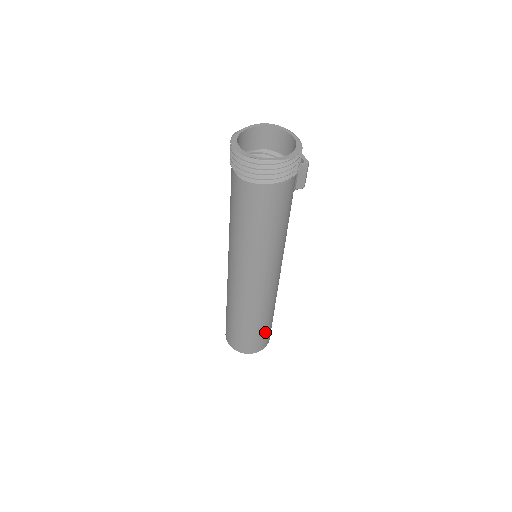
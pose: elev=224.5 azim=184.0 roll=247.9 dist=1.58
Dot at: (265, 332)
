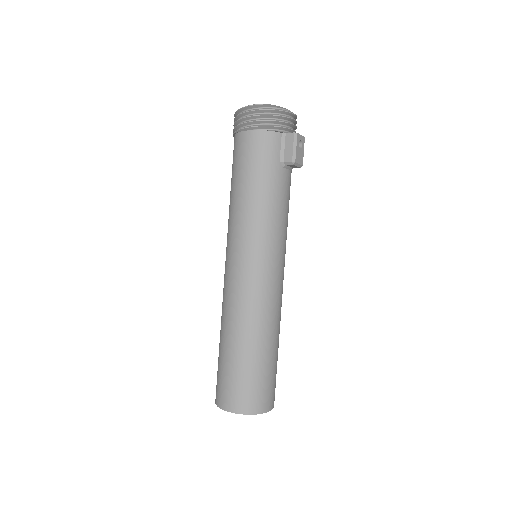
Dot at: (240, 374)
